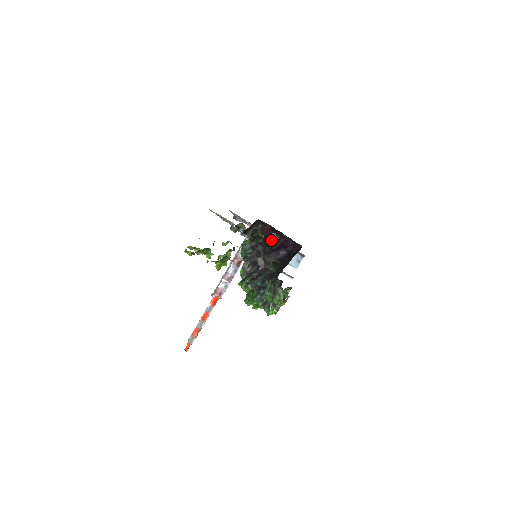
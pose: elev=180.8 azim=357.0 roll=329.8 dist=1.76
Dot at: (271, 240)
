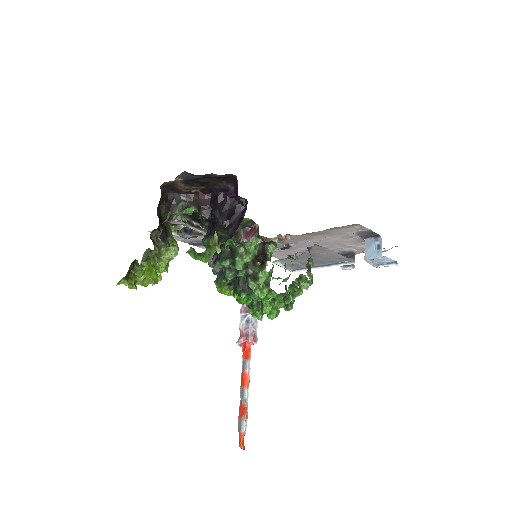
Dot at: (213, 206)
